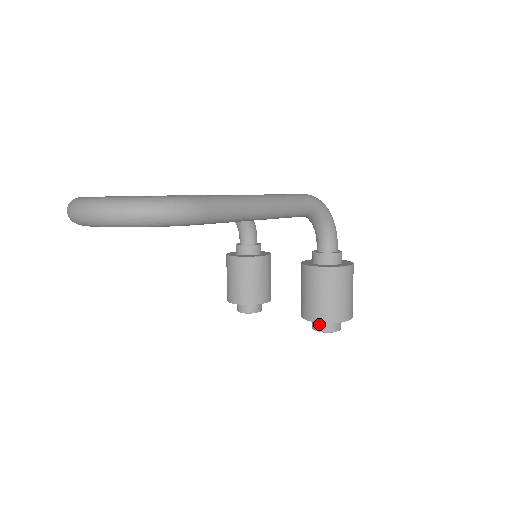
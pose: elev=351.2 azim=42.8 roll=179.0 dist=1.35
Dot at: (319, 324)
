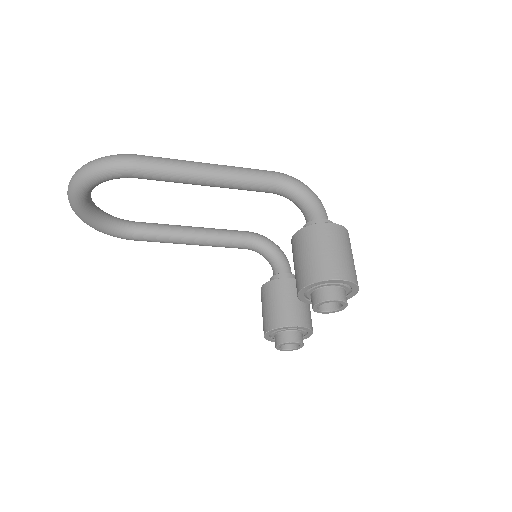
Dot at: (313, 297)
